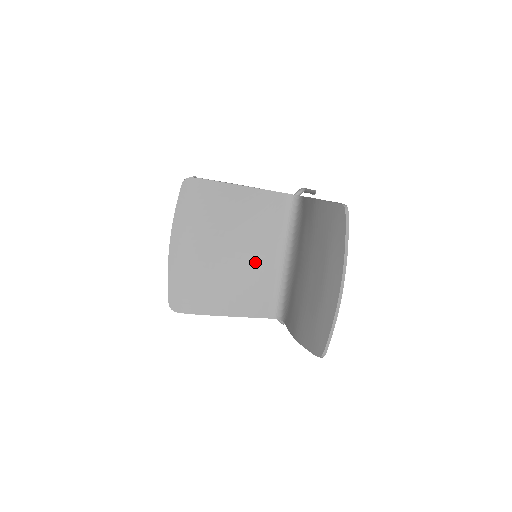
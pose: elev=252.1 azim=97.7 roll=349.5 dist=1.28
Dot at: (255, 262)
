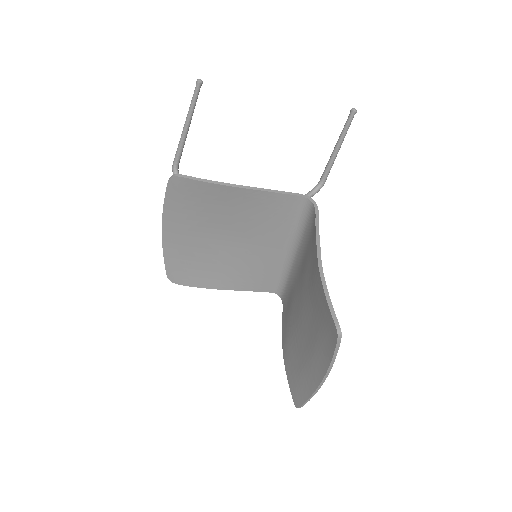
Dot at: (257, 251)
